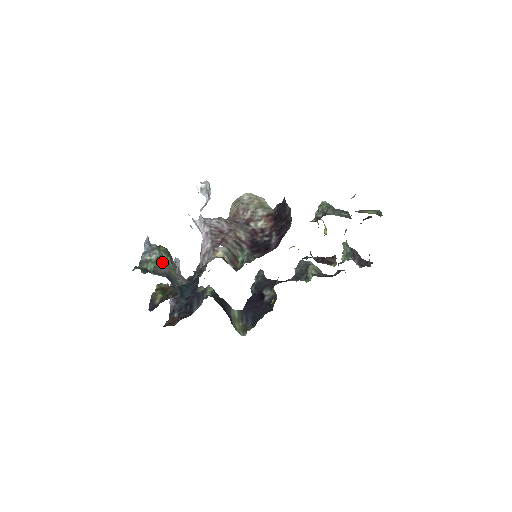
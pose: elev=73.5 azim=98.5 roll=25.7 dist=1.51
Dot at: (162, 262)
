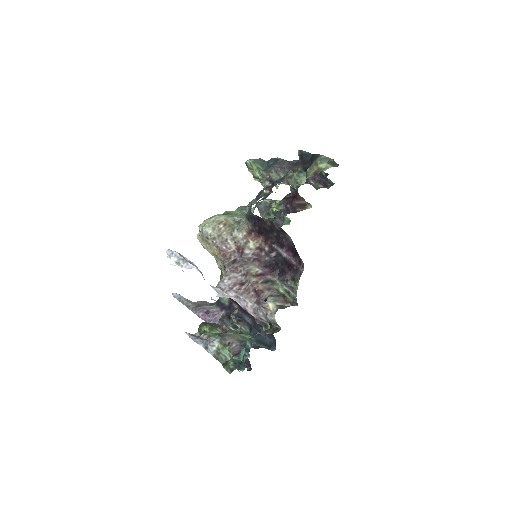
Dot at: (226, 341)
